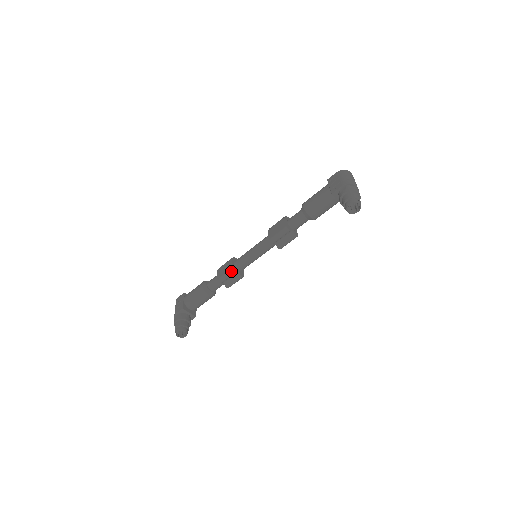
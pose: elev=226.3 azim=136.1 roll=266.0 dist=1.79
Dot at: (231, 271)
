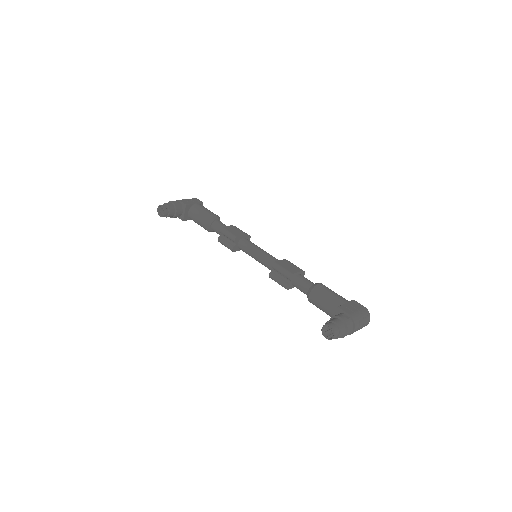
Dot at: (234, 237)
